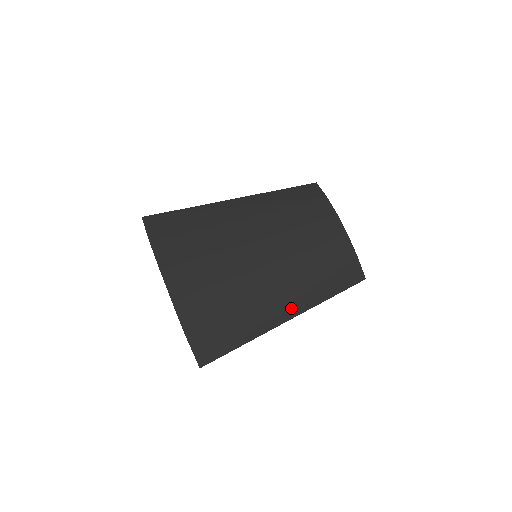
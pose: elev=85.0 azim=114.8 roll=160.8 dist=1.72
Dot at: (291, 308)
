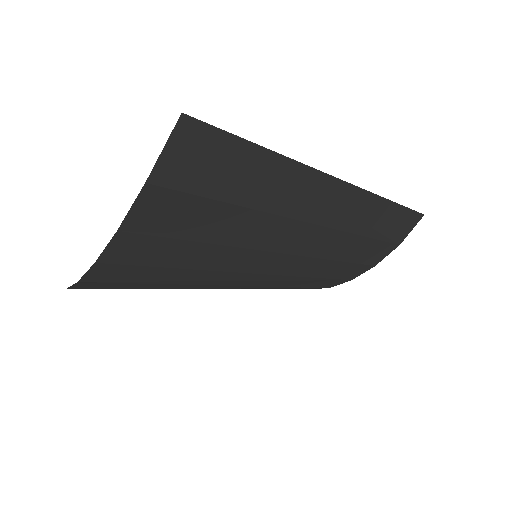
Dot at: (222, 288)
